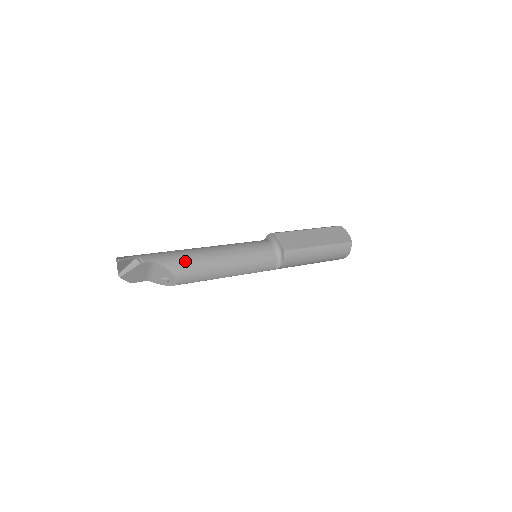
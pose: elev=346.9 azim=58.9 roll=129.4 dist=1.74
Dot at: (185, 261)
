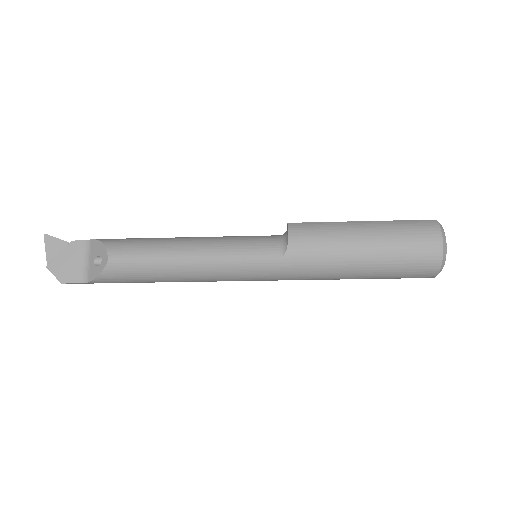
Dot at: (129, 238)
